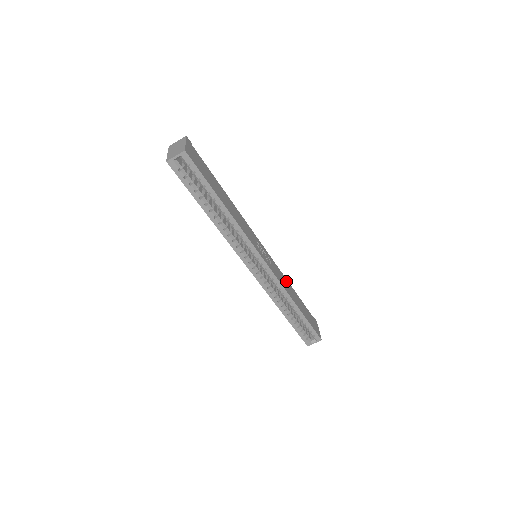
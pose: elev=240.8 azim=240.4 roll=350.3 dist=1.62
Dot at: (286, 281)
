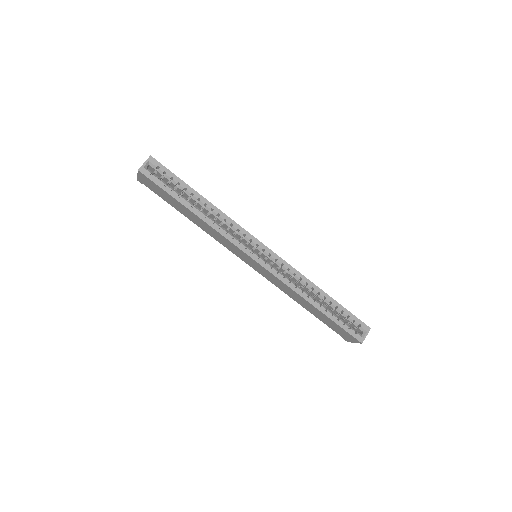
Dot at: occluded
